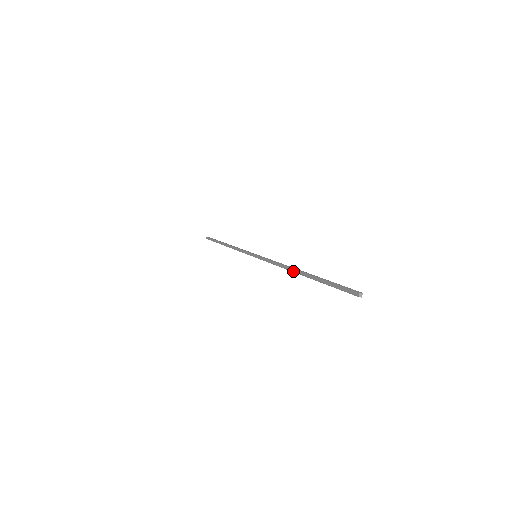
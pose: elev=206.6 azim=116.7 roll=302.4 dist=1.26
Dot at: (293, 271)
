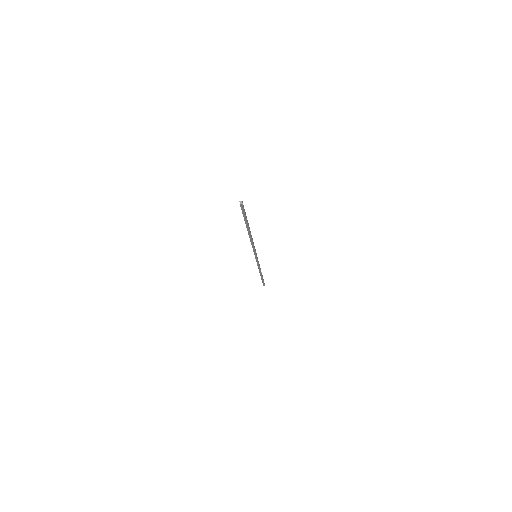
Dot at: occluded
